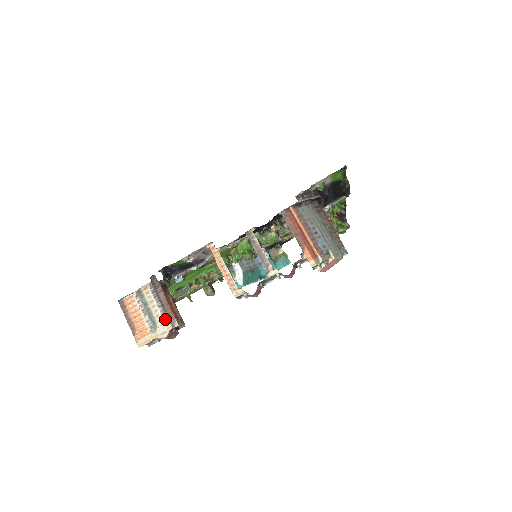
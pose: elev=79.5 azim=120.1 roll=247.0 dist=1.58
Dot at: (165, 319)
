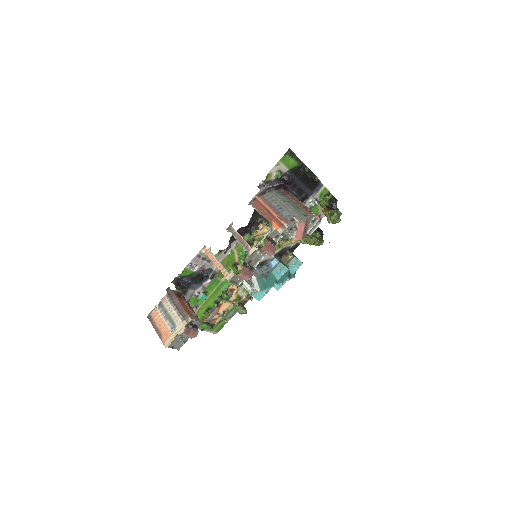
Dot at: (180, 318)
